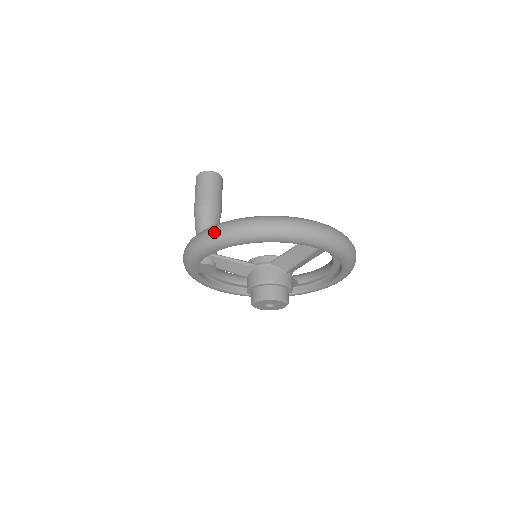
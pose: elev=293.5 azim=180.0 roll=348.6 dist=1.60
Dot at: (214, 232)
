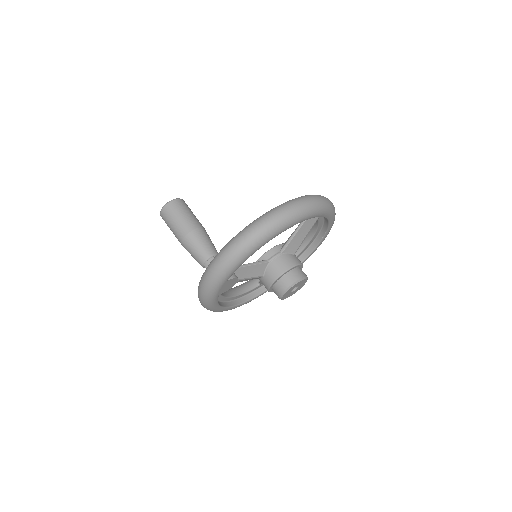
Dot at: (246, 238)
